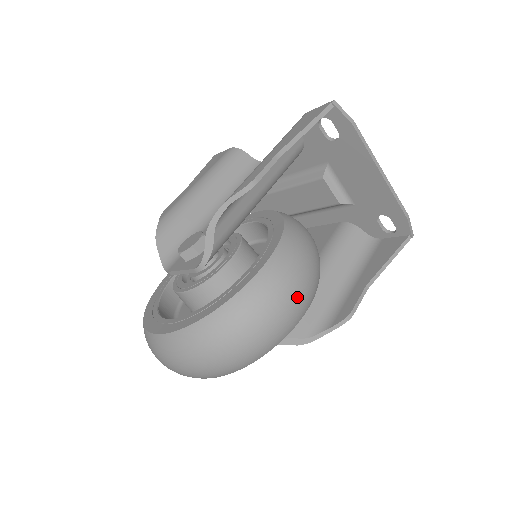
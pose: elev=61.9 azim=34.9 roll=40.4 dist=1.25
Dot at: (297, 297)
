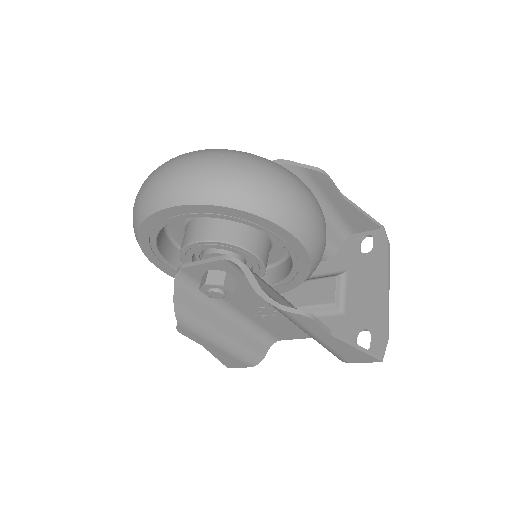
Dot at: (311, 213)
